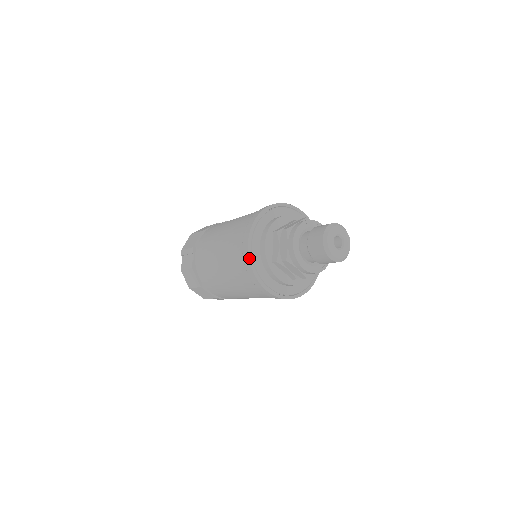
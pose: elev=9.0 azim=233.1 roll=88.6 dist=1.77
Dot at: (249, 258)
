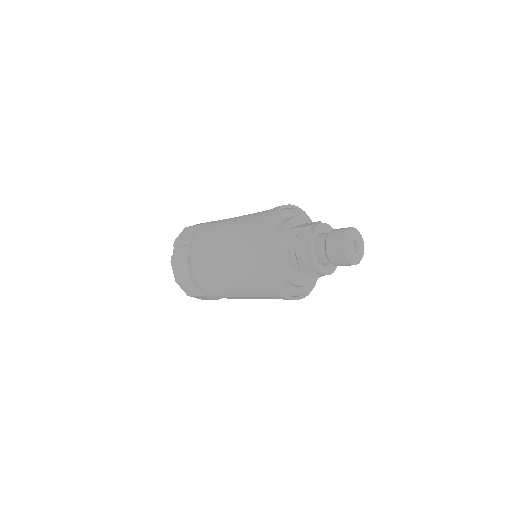
Dot at: (264, 250)
